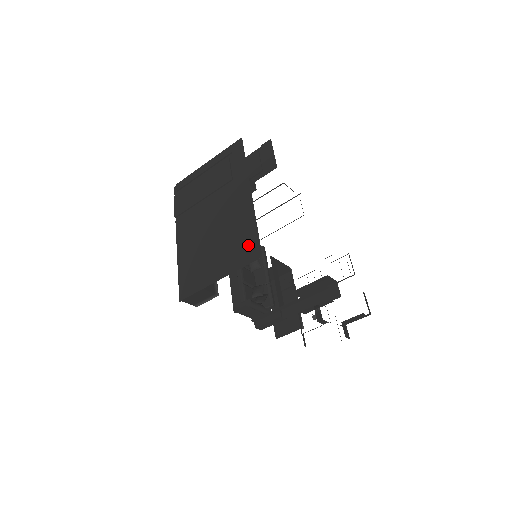
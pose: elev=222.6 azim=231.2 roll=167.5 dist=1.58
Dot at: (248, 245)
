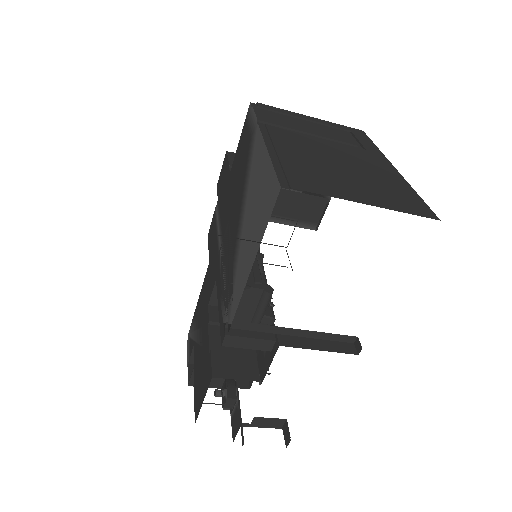
Dot at: (411, 201)
